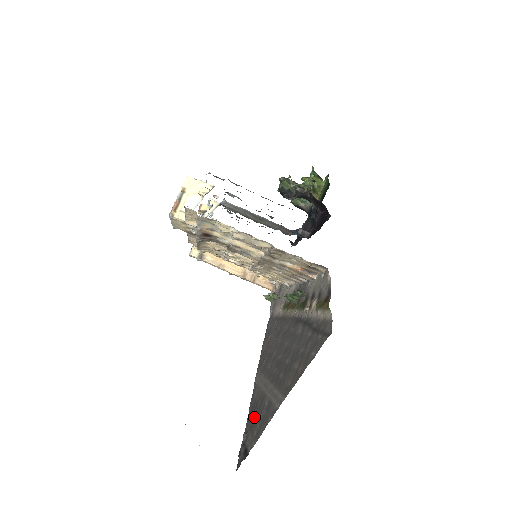
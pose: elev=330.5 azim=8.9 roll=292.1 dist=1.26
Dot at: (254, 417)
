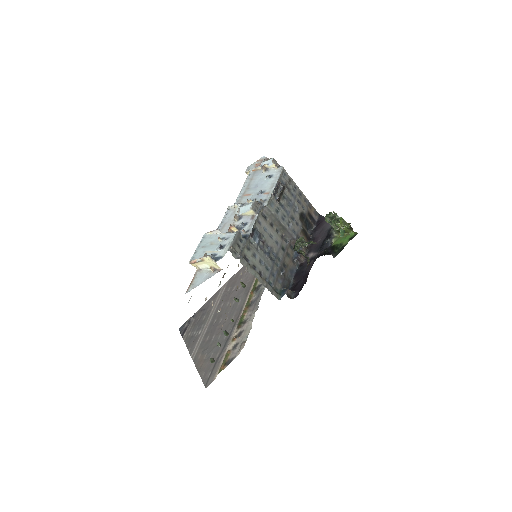
Dot at: (198, 320)
